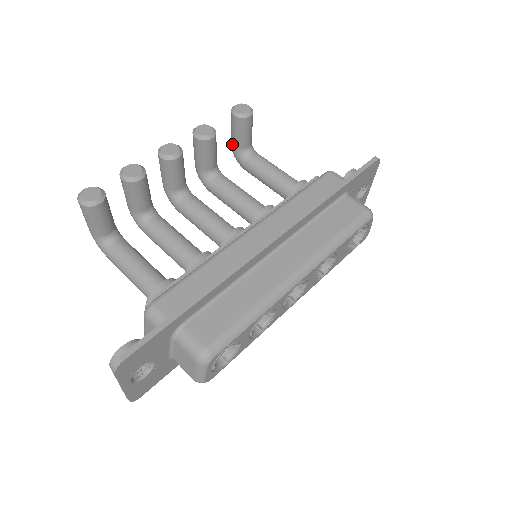
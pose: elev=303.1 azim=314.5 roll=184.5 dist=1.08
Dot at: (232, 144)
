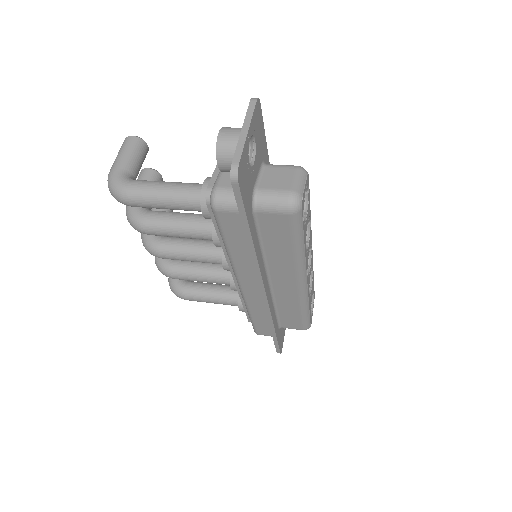
Dot at: occluded
